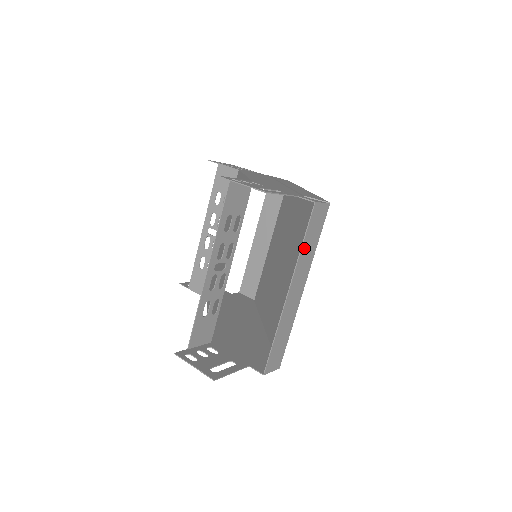
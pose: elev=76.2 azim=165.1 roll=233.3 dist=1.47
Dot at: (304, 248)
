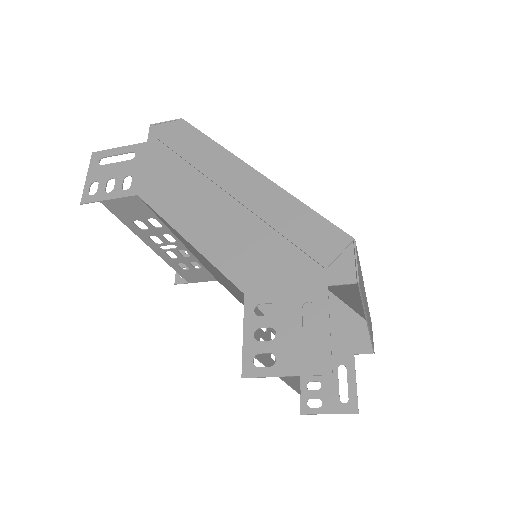
Dot at: (363, 300)
